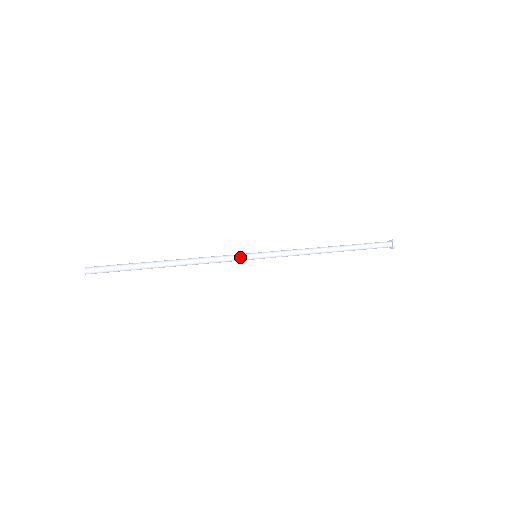
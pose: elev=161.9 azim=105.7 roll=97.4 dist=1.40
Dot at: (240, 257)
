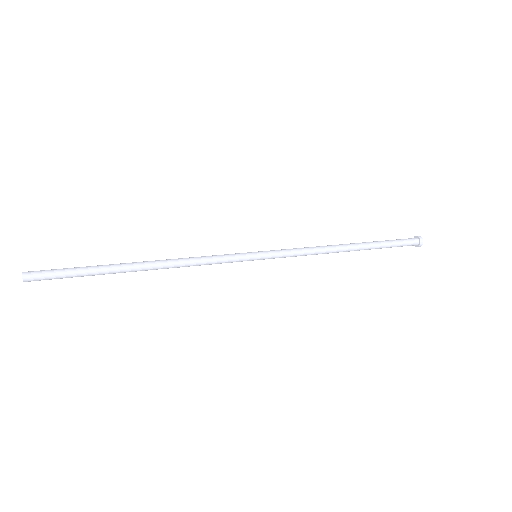
Dot at: (235, 254)
